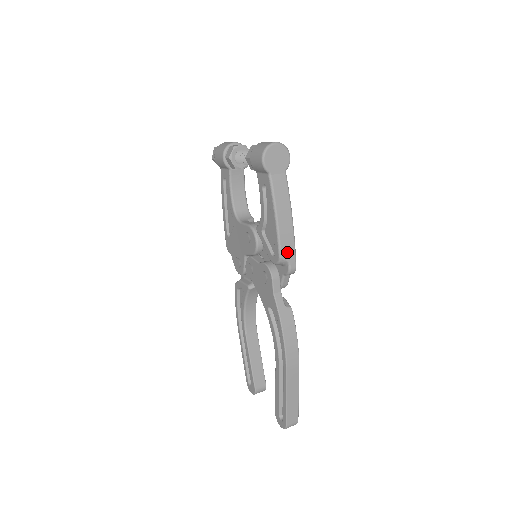
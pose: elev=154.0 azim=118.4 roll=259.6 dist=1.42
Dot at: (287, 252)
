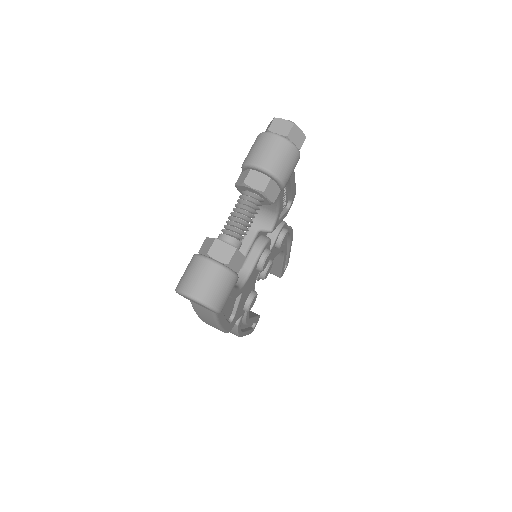
Dot at: occluded
